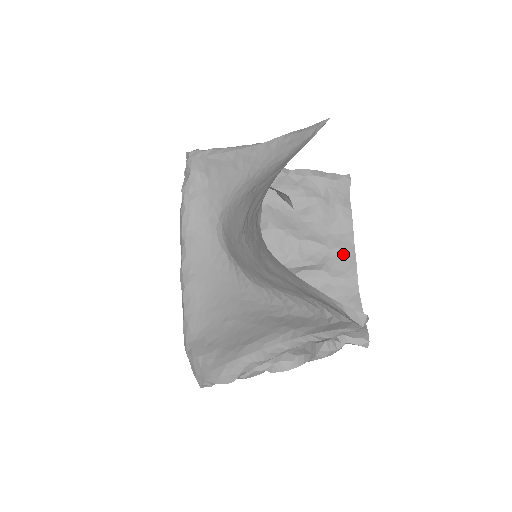
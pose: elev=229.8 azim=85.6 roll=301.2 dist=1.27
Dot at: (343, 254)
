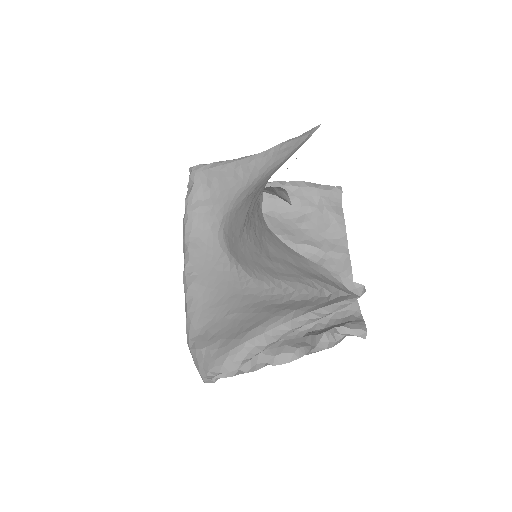
Dot at: (338, 256)
